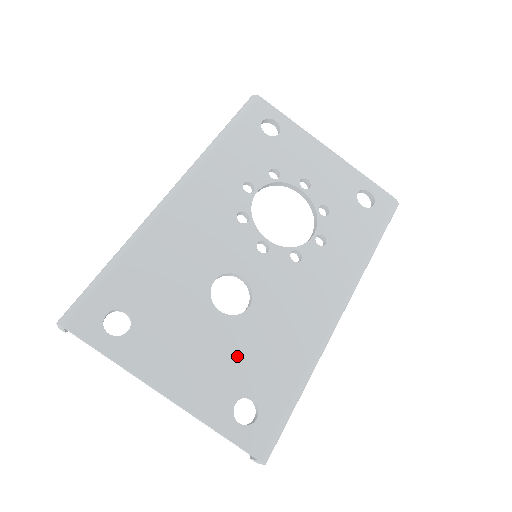
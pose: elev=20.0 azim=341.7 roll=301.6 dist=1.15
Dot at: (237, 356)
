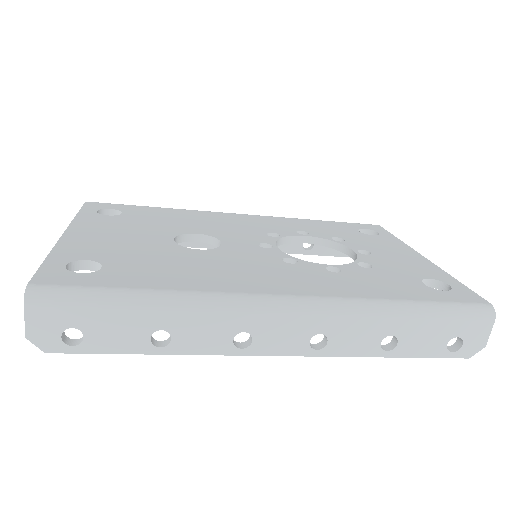
Dot at: (141, 253)
